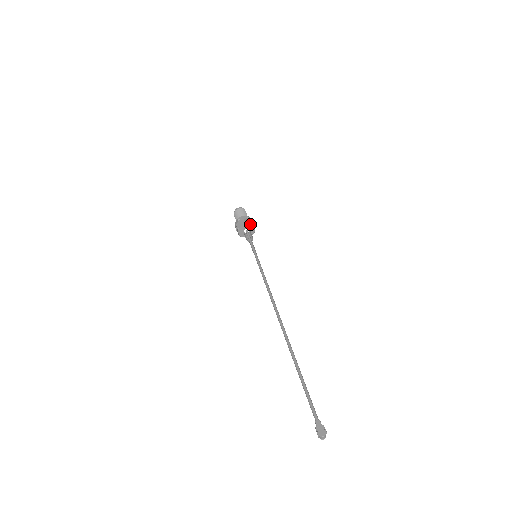
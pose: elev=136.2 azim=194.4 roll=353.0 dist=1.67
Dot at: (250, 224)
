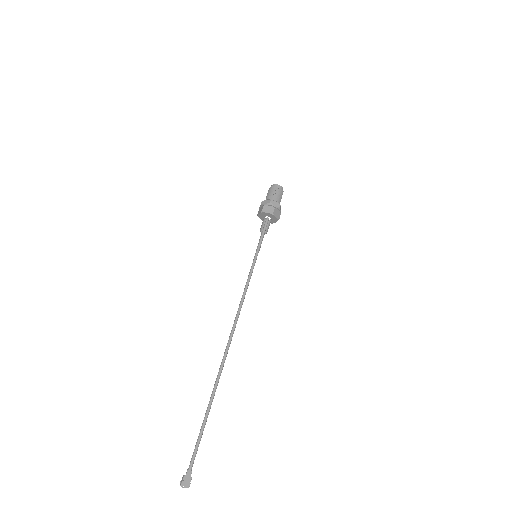
Dot at: (276, 217)
